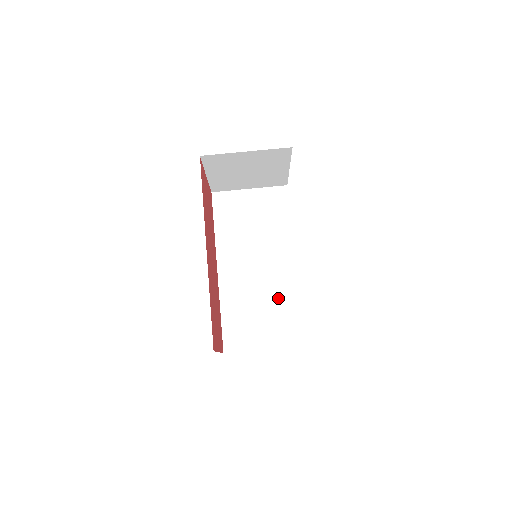
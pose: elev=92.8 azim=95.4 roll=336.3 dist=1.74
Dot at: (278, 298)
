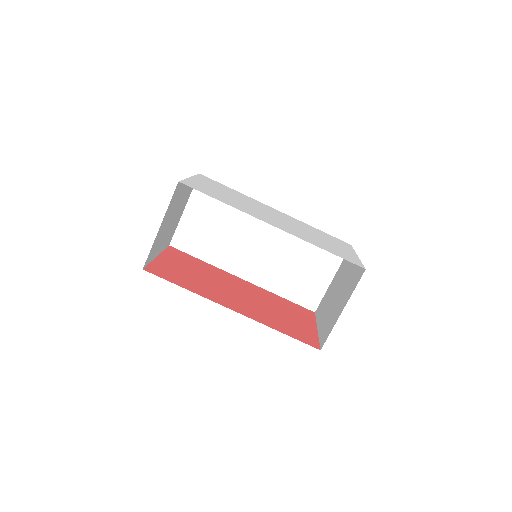
Dot at: (298, 244)
